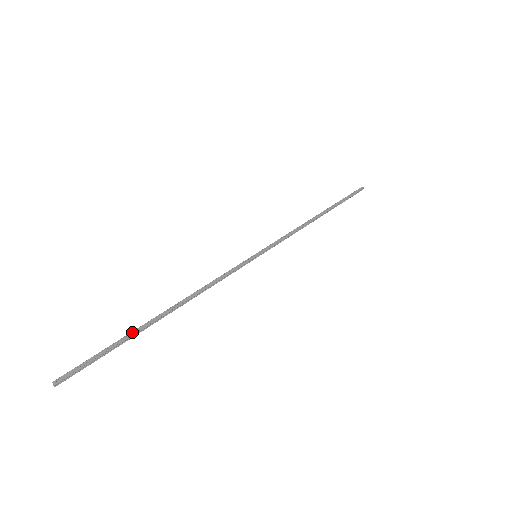
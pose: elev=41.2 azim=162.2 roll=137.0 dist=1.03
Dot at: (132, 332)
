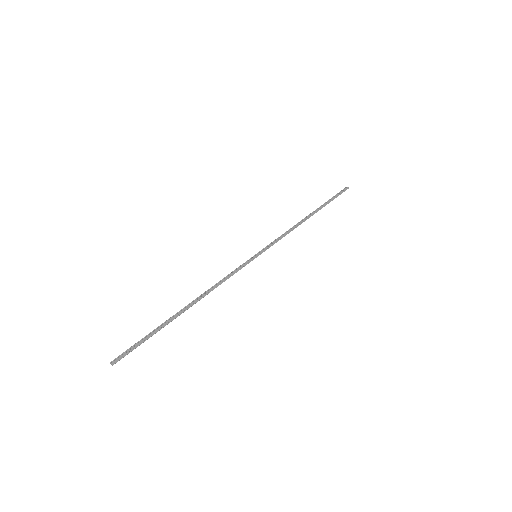
Dot at: (164, 324)
